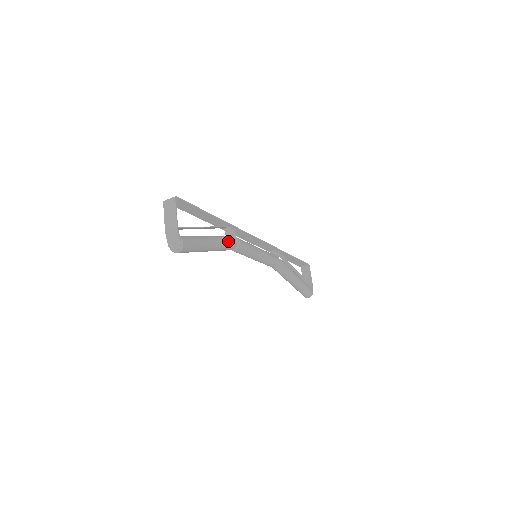
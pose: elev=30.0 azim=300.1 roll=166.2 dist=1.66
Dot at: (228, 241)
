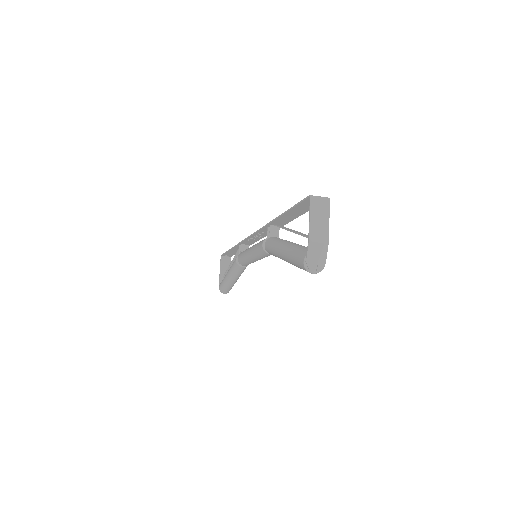
Dot at: occluded
